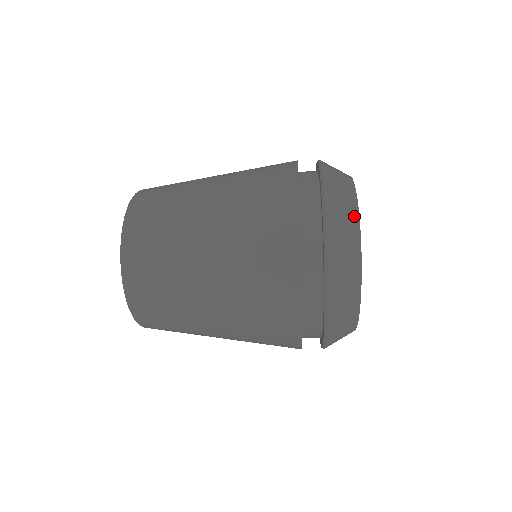
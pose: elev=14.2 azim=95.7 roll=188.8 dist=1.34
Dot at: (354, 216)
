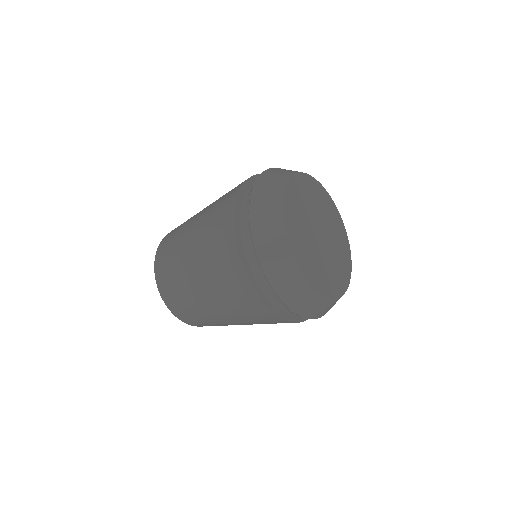
Dot at: (283, 178)
